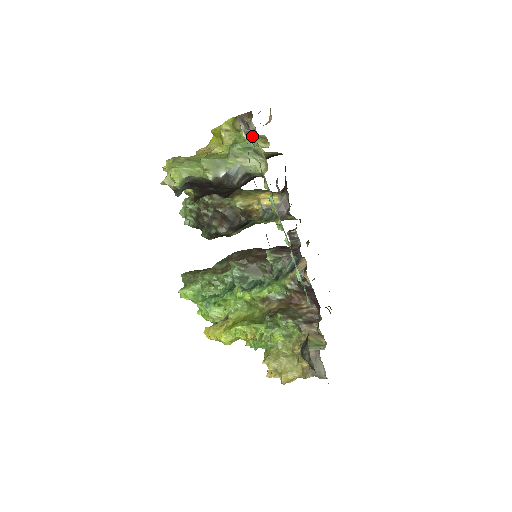
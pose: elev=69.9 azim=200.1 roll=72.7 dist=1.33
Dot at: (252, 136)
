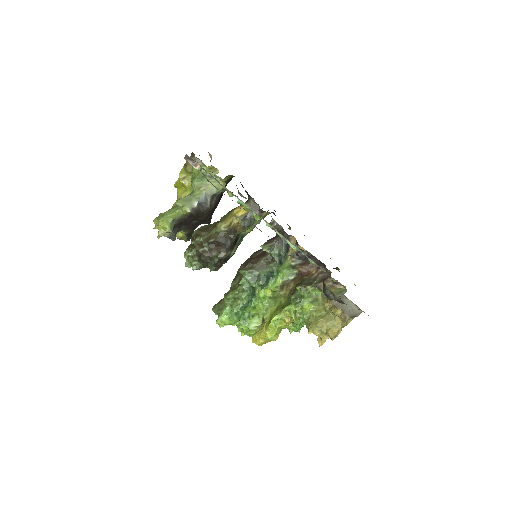
Dot at: occluded
